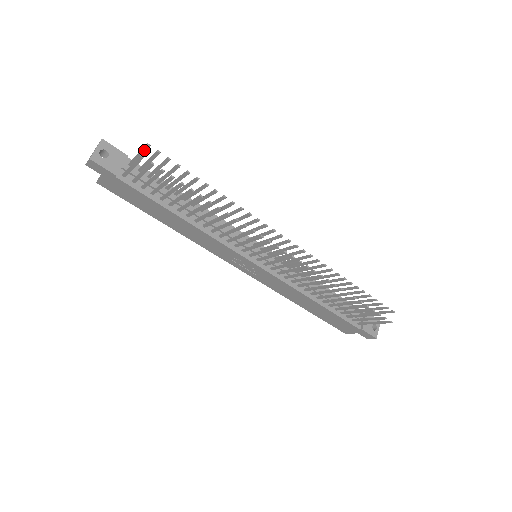
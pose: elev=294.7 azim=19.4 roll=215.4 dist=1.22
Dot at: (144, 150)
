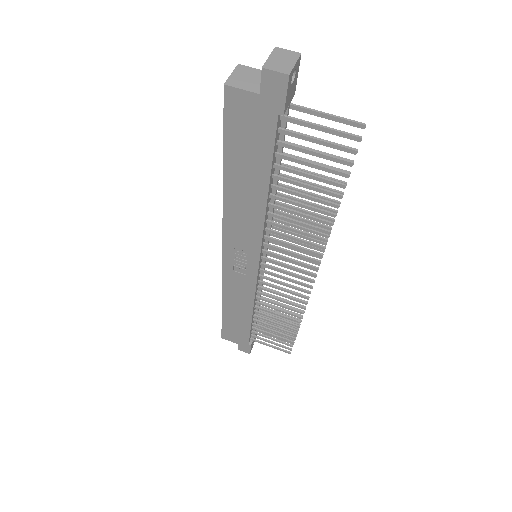
Dot at: (347, 122)
